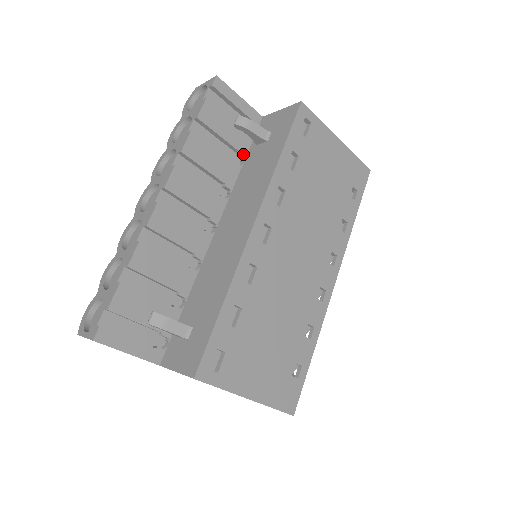
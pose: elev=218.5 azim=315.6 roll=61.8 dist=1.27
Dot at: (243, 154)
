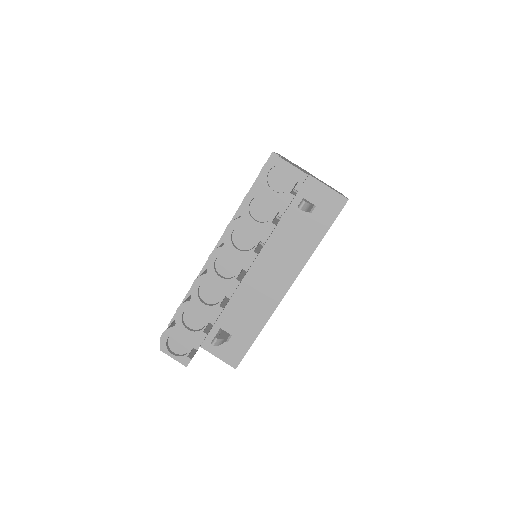
Dot at: occluded
